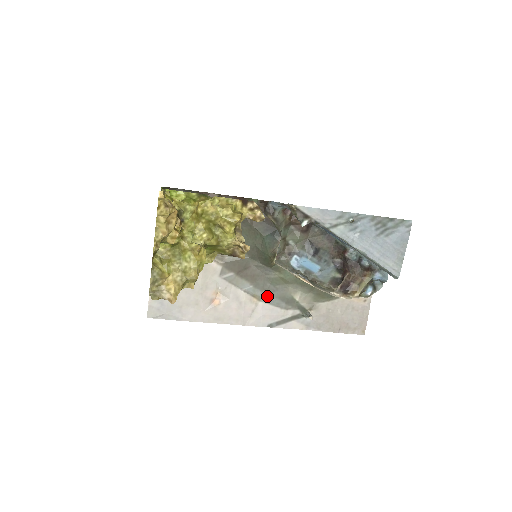
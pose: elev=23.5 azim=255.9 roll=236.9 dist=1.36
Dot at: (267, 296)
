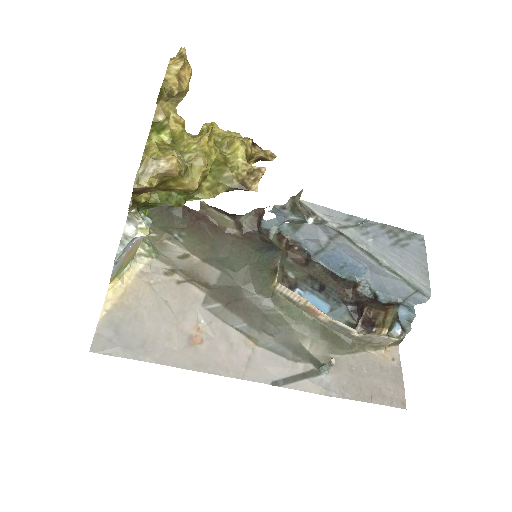
Dot at: (267, 340)
